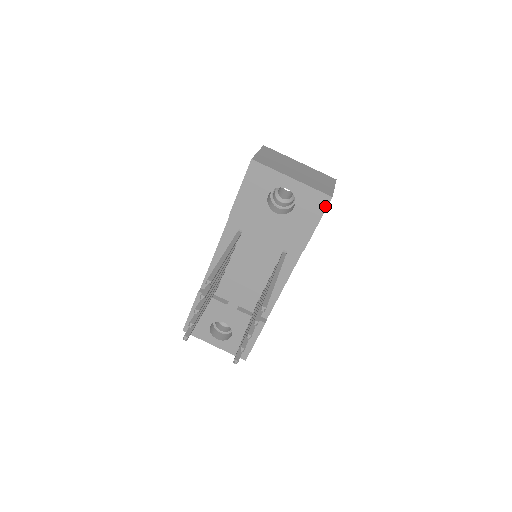
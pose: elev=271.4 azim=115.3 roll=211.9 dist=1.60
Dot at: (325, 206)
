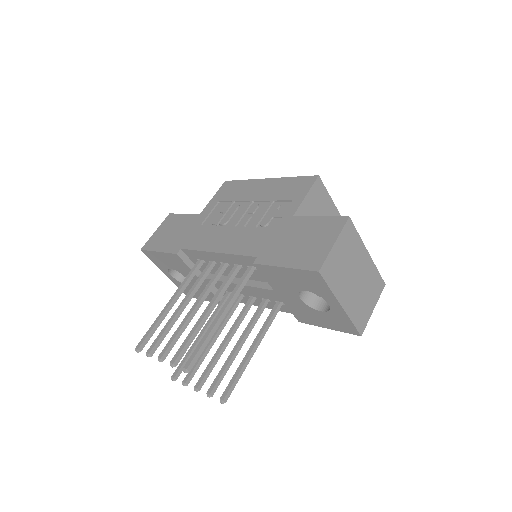
Dot at: (348, 332)
